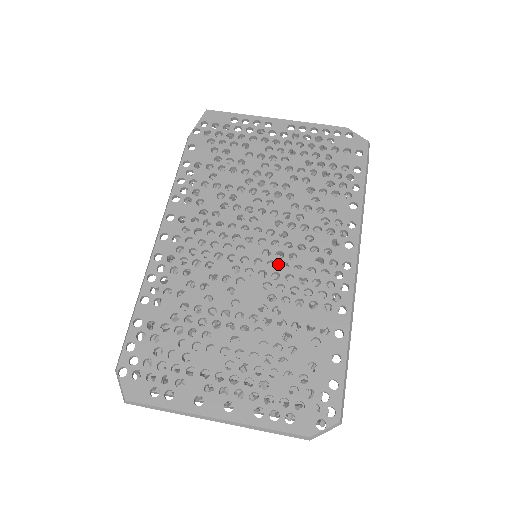
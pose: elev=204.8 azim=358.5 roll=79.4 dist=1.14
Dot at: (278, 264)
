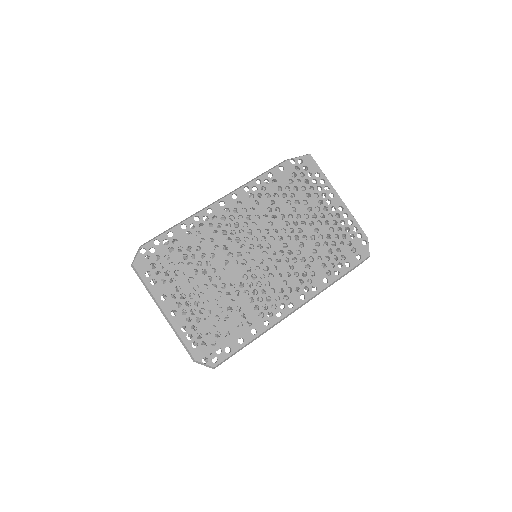
Dot at: (261, 272)
